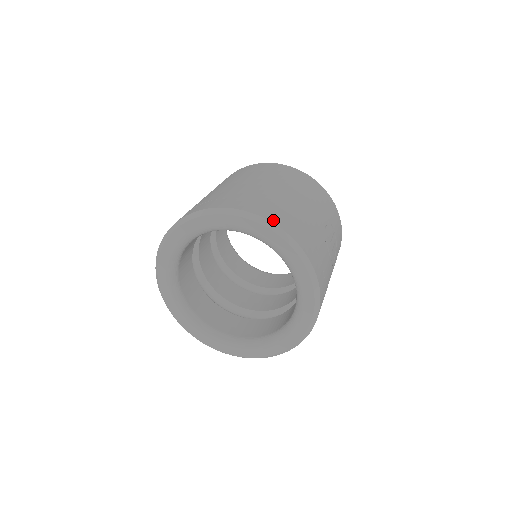
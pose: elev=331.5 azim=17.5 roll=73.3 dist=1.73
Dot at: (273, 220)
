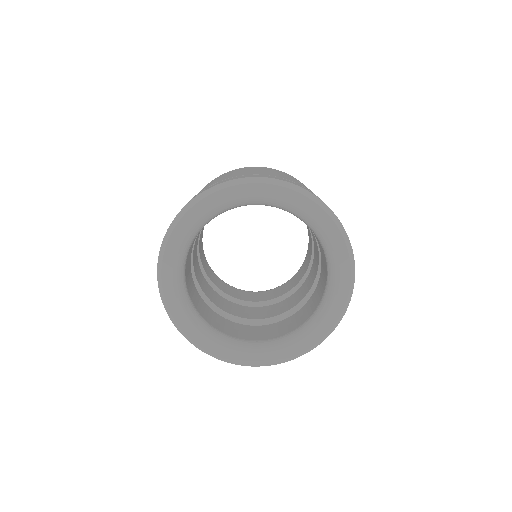
Dot at: (250, 176)
